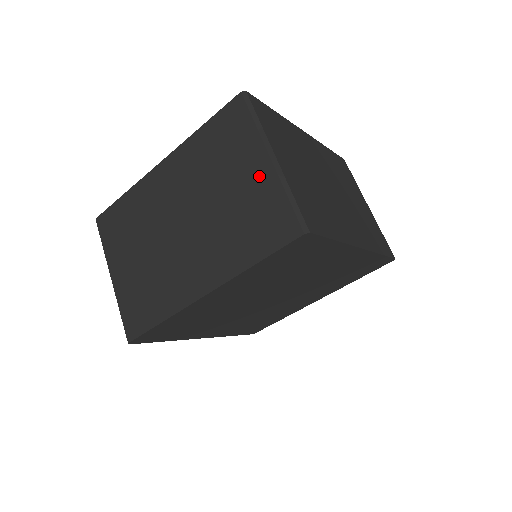
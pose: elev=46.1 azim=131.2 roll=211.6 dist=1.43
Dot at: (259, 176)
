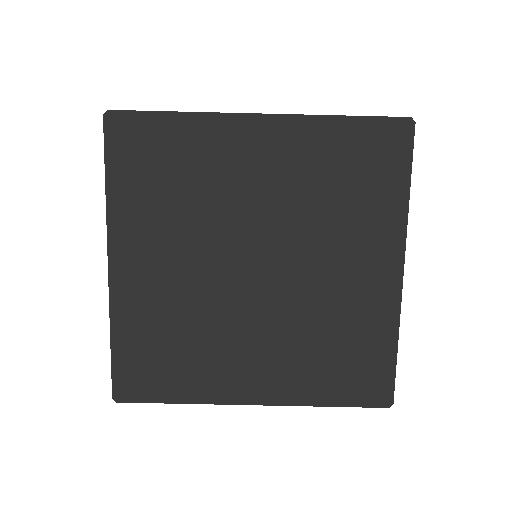
Dot at: occluded
